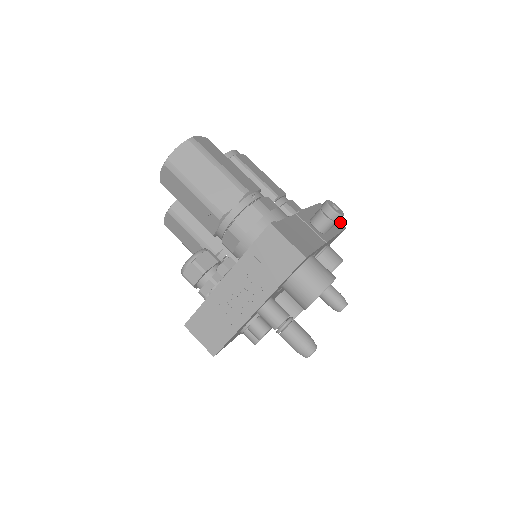
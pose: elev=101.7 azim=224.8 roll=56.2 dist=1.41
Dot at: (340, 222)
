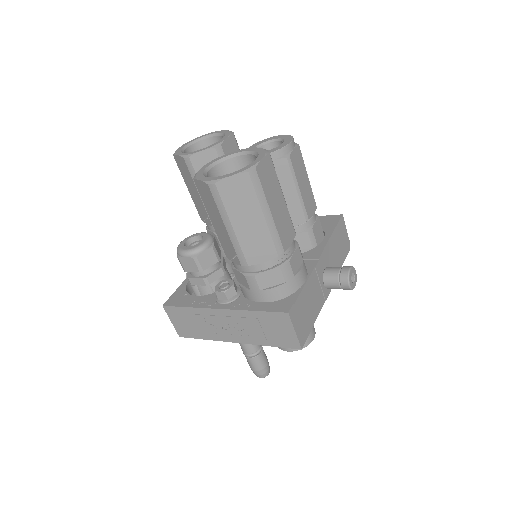
Dot at: (349, 241)
